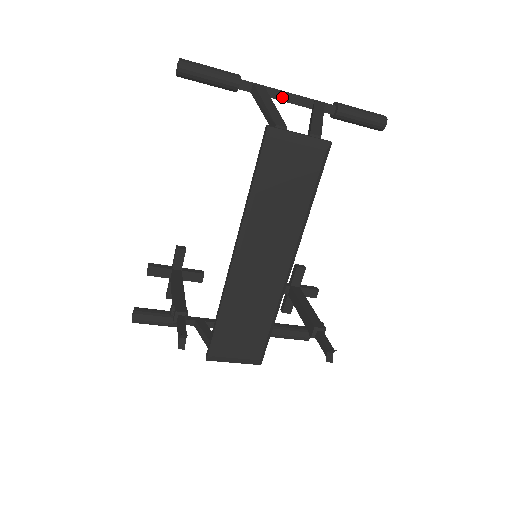
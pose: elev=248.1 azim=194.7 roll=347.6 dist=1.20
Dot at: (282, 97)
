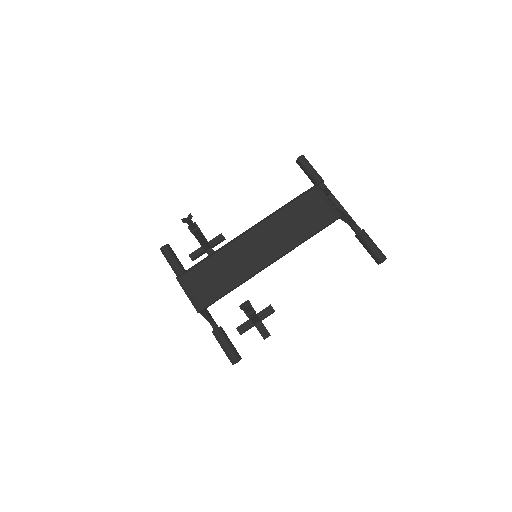
Dot at: (337, 204)
